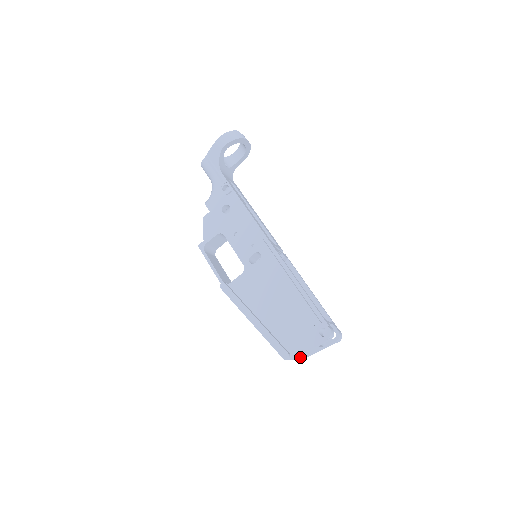
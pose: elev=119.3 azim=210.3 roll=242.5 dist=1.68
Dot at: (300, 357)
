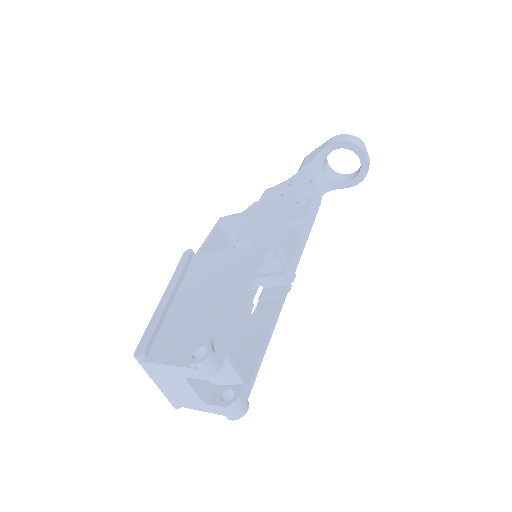
Dot at: (165, 385)
